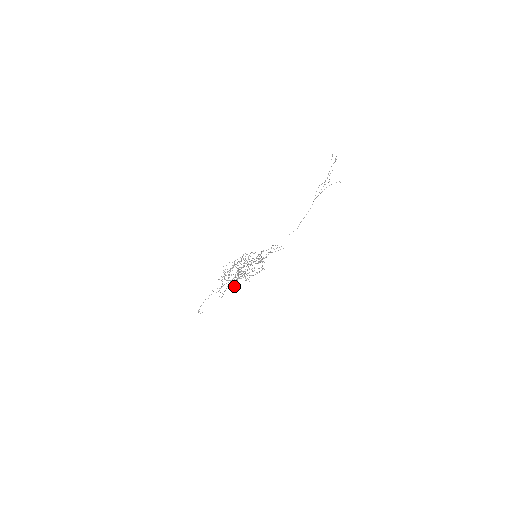
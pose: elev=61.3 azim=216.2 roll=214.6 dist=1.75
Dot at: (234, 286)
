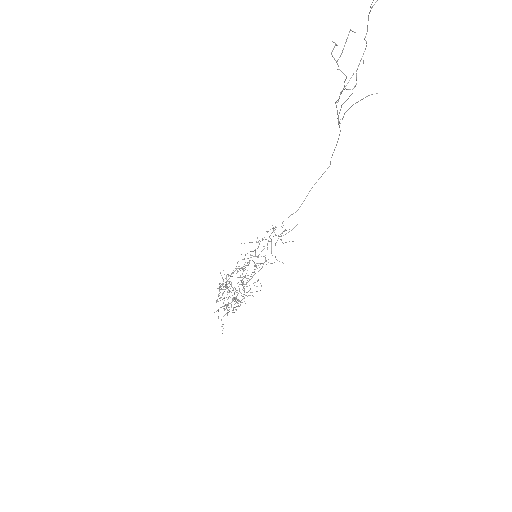
Dot at: (257, 268)
